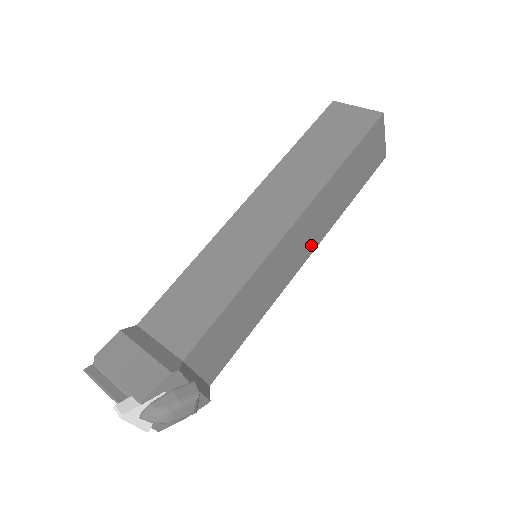
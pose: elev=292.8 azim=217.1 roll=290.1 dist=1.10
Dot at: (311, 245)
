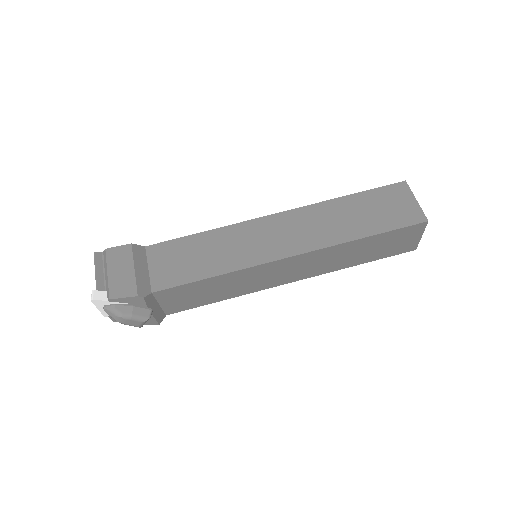
Dot at: (301, 275)
